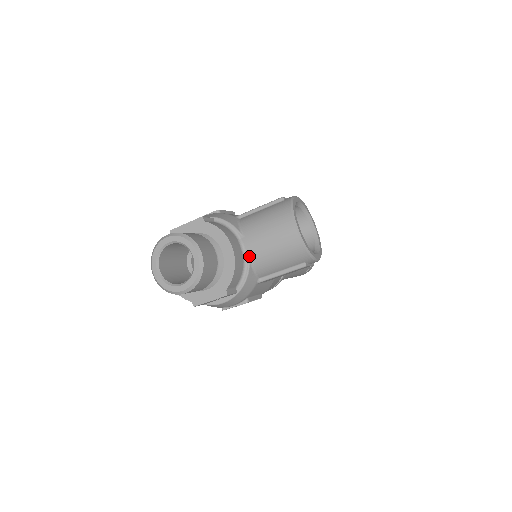
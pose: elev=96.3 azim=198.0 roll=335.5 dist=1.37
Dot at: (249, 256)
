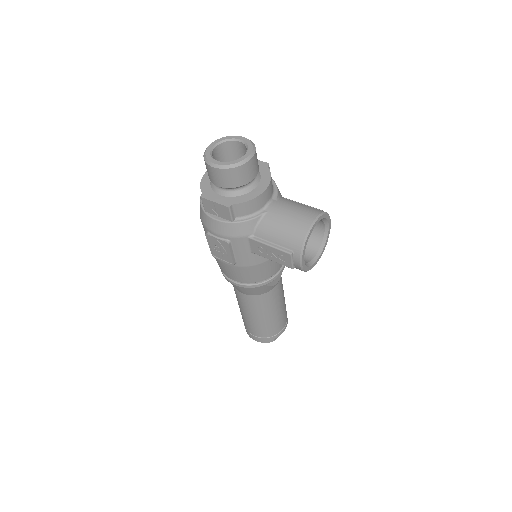
Dot at: (266, 211)
